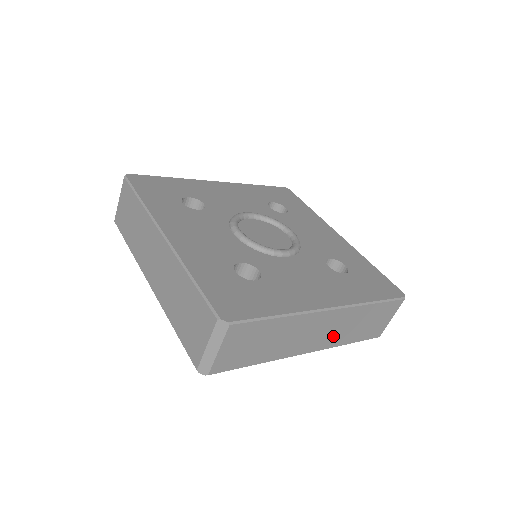
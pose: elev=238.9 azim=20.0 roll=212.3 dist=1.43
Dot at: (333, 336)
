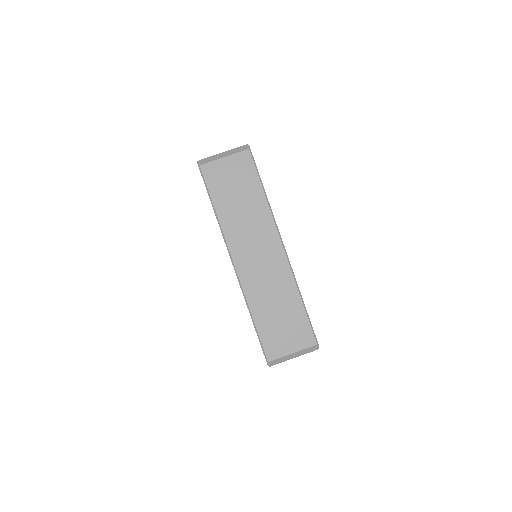
Dot at: (257, 281)
